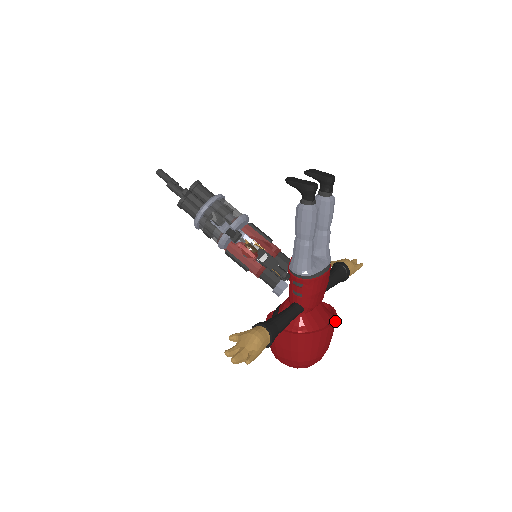
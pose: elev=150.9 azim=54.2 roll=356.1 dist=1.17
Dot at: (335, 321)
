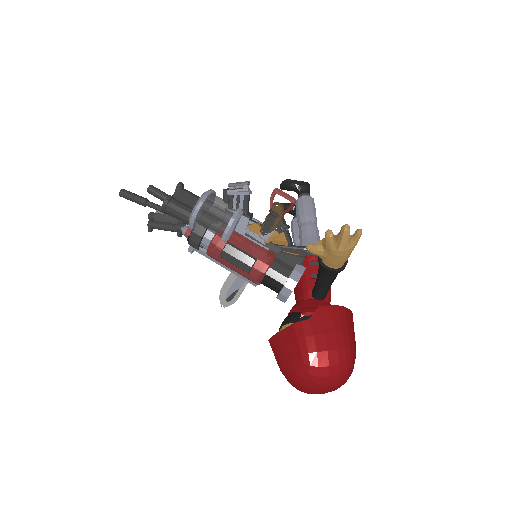
Dot at: occluded
